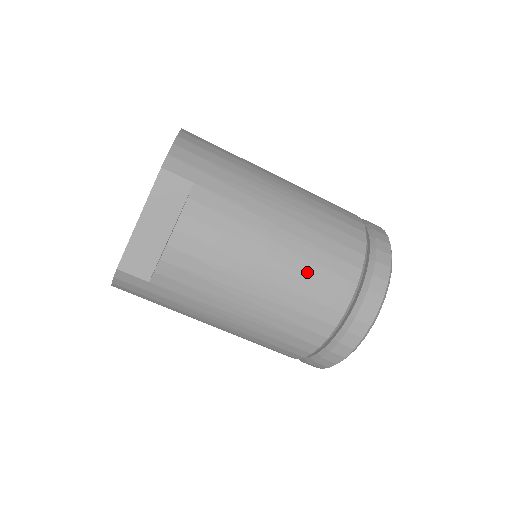
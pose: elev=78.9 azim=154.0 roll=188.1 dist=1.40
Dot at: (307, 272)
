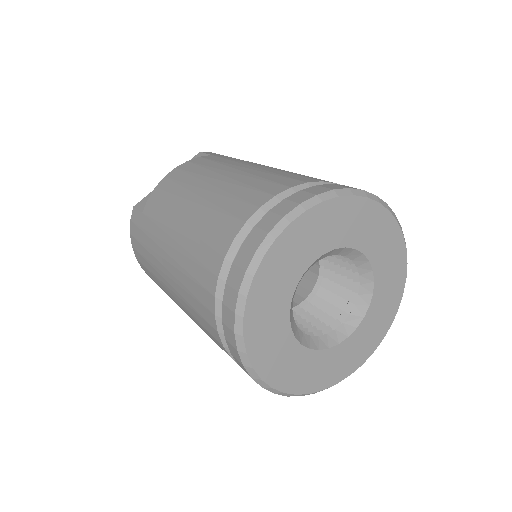
Dot at: (247, 181)
